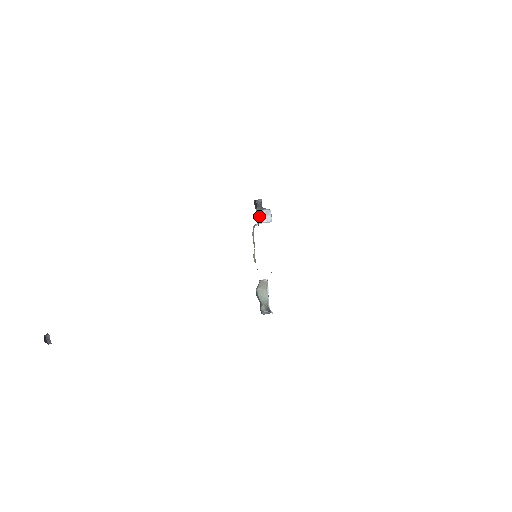
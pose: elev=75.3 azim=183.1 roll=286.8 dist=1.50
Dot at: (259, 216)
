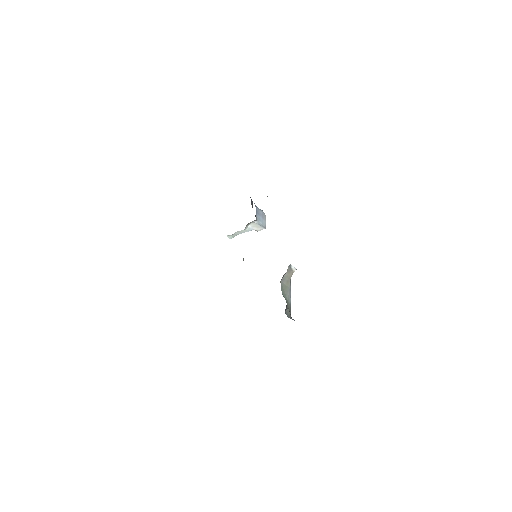
Dot at: (257, 213)
